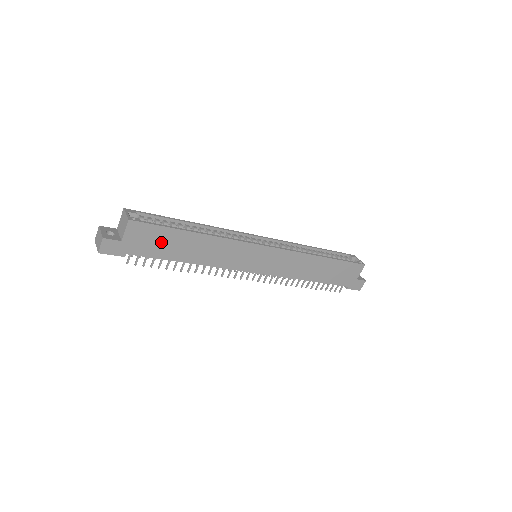
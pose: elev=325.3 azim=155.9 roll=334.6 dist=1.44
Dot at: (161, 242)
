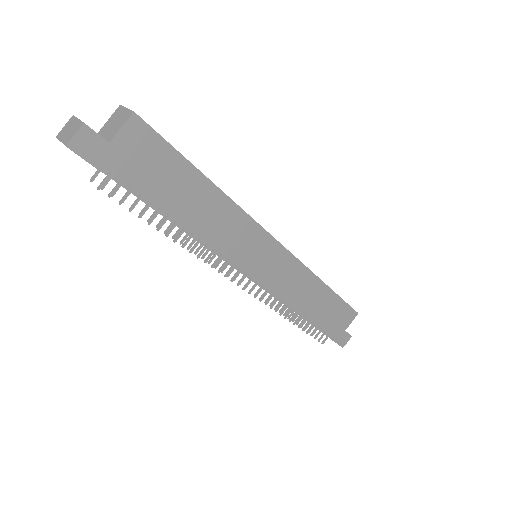
Dot at: (161, 173)
